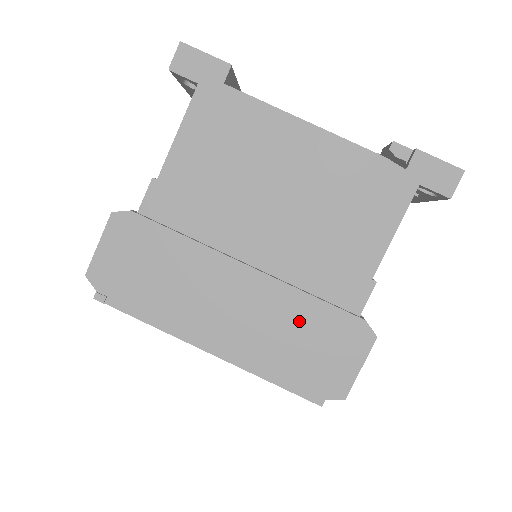
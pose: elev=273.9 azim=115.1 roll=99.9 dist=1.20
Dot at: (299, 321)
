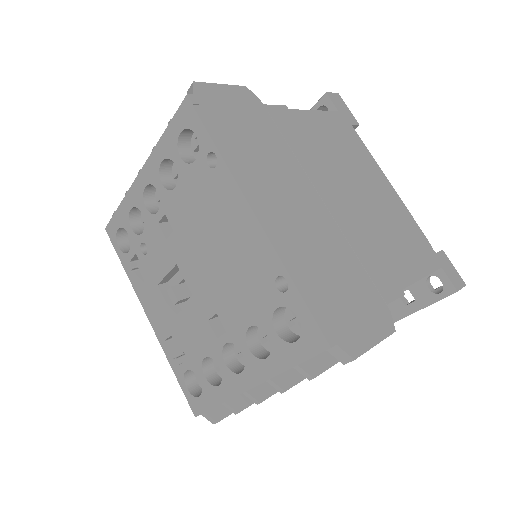
Dot at: (341, 265)
